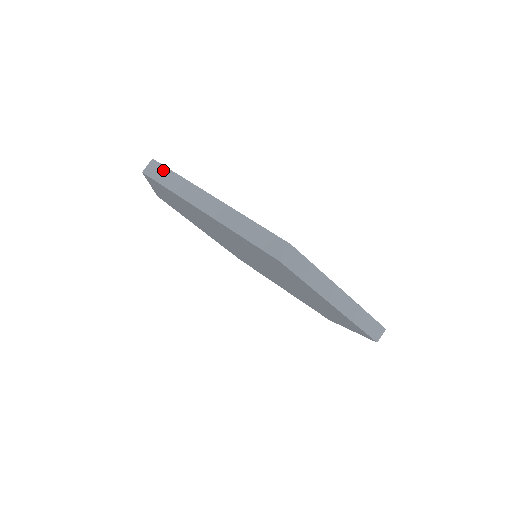
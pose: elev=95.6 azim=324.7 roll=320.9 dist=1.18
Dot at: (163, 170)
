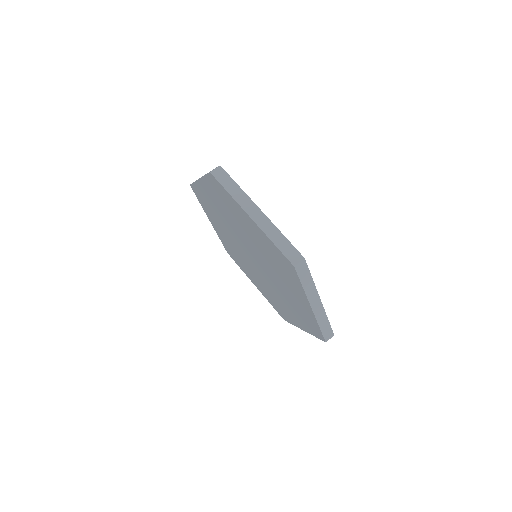
Dot at: (226, 176)
